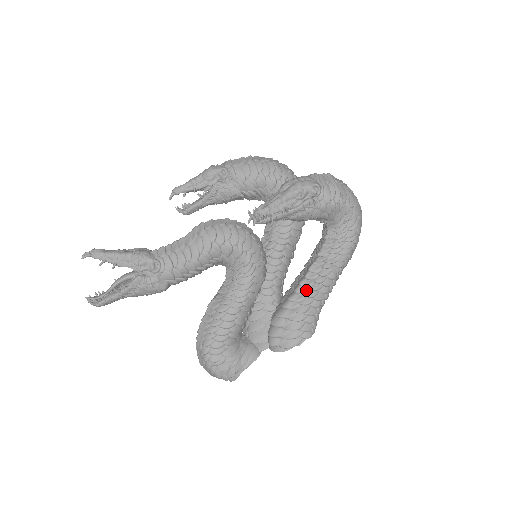
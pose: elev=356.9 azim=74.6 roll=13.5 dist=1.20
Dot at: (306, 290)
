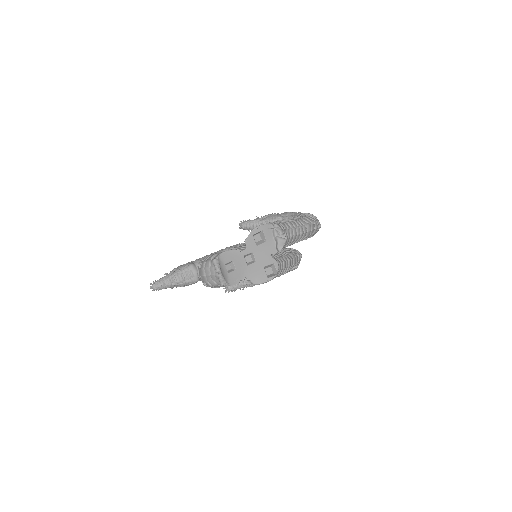
Dot at: occluded
